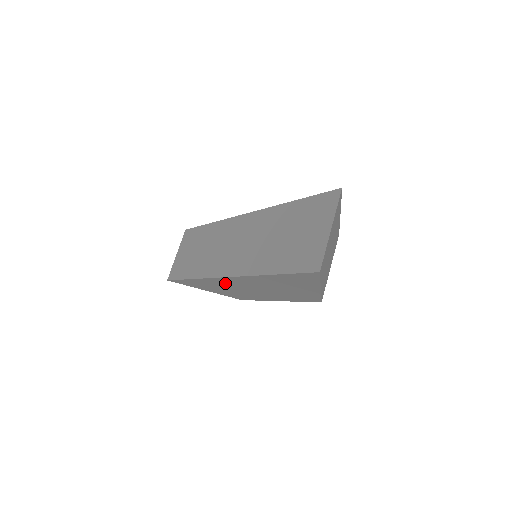
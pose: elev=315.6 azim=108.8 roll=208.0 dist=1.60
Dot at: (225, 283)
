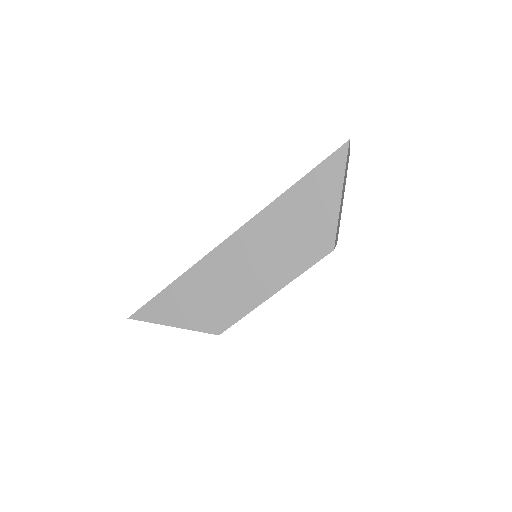
Dot at: (223, 262)
